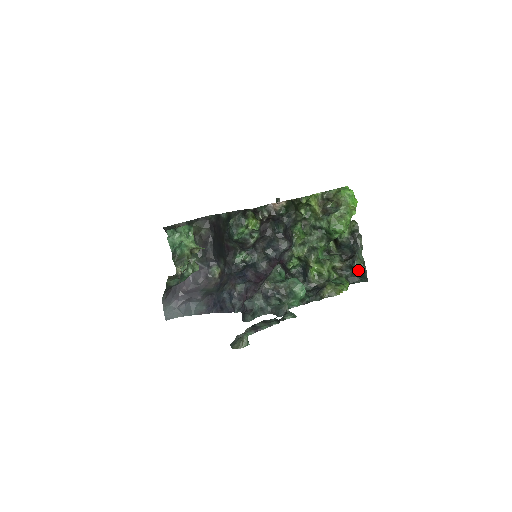
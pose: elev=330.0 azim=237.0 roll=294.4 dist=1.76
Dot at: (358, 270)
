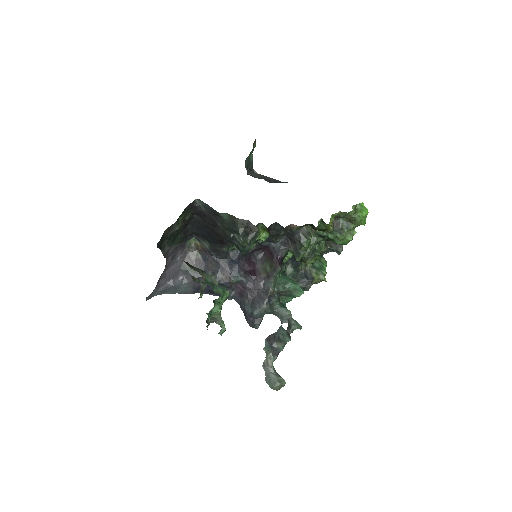
Dot at: occluded
